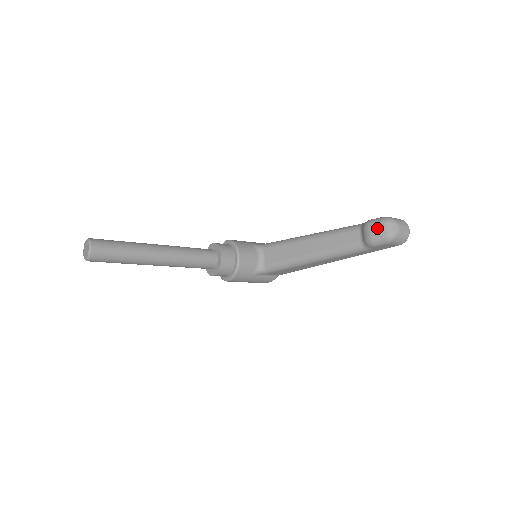
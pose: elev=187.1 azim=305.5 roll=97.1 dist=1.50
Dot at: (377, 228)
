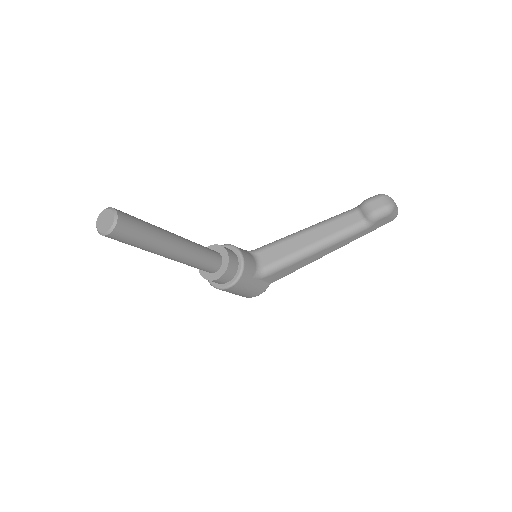
Dot at: (377, 202)
